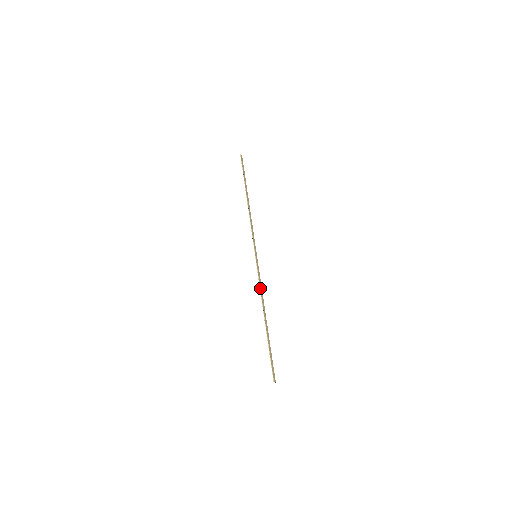
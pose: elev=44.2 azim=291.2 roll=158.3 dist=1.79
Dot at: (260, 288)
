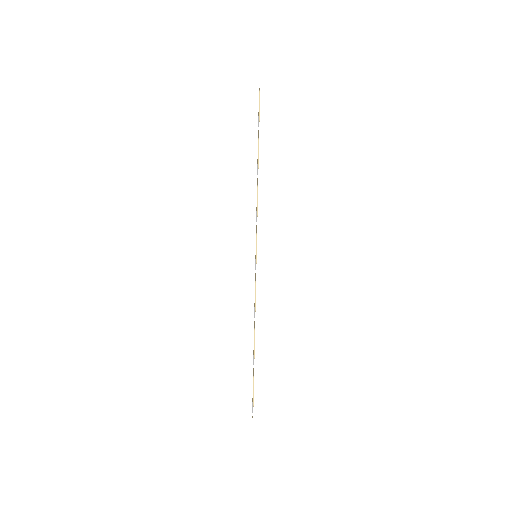
Dot at: (255, 302)
